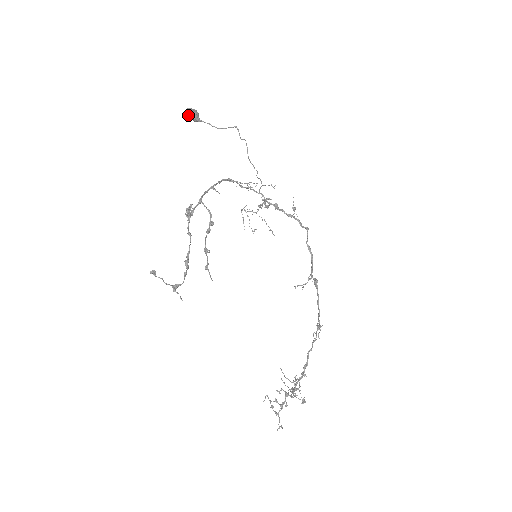
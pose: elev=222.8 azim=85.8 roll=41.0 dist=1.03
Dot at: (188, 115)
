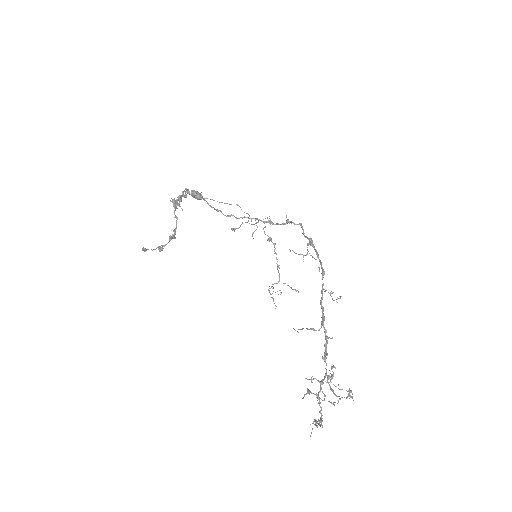
Dot at: (192, 194)
